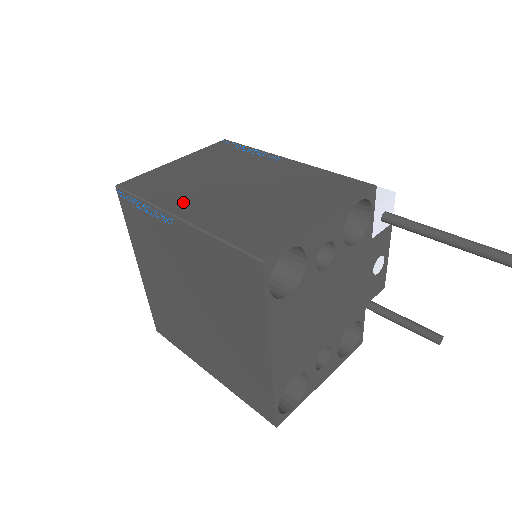
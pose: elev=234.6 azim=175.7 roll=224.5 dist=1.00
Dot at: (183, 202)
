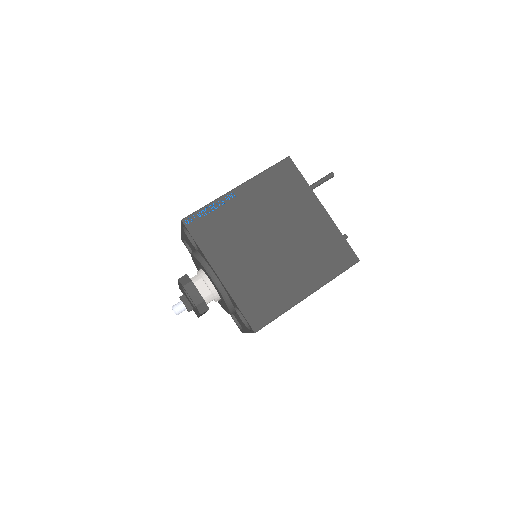
Dot at: occluded
